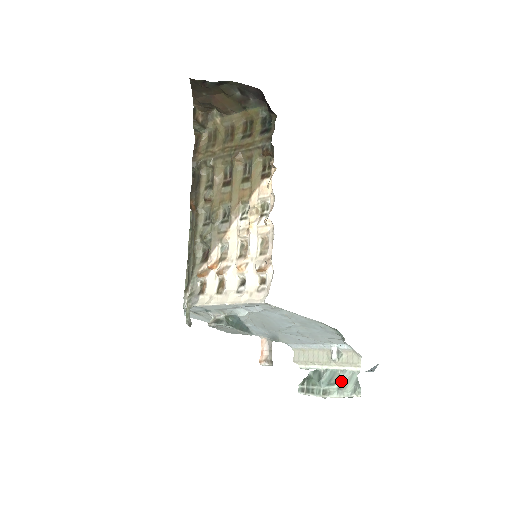
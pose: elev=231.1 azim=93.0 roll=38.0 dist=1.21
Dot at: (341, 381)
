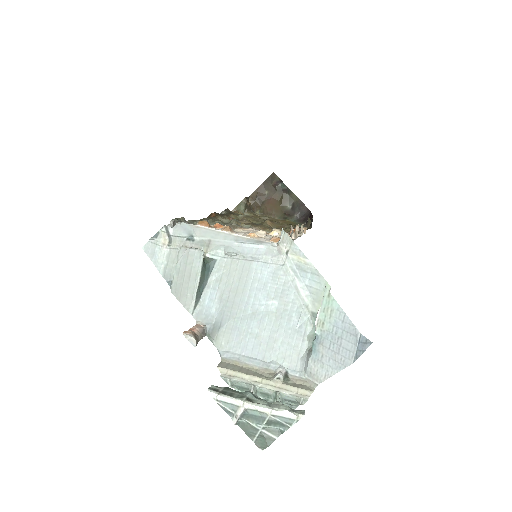
Dot at: (276, 401)
